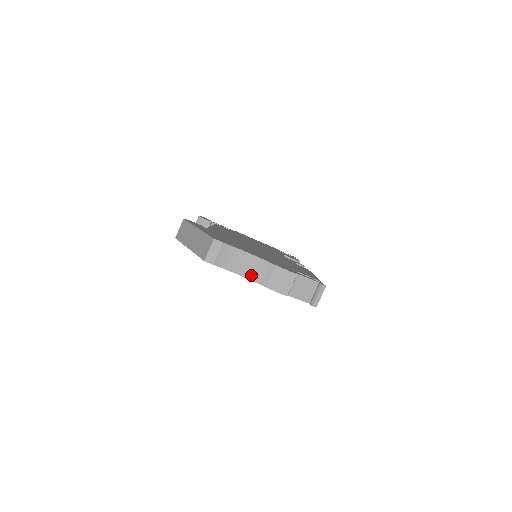
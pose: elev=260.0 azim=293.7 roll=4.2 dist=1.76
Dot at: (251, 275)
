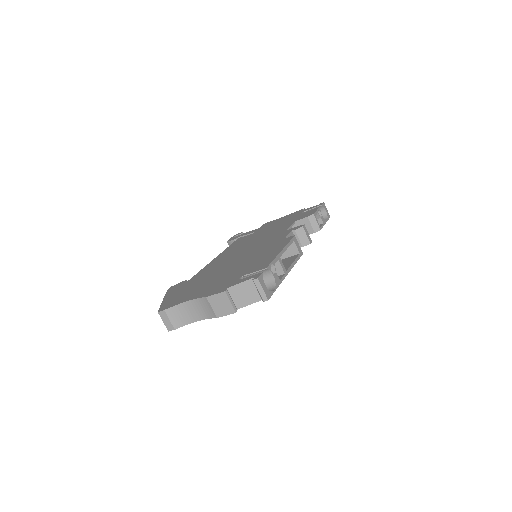
Dot at: (203, 315)
